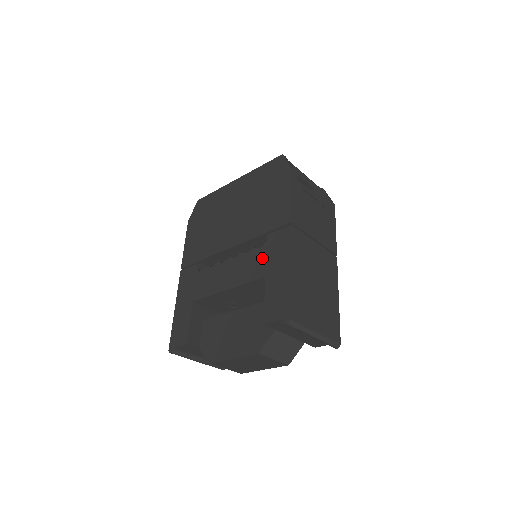
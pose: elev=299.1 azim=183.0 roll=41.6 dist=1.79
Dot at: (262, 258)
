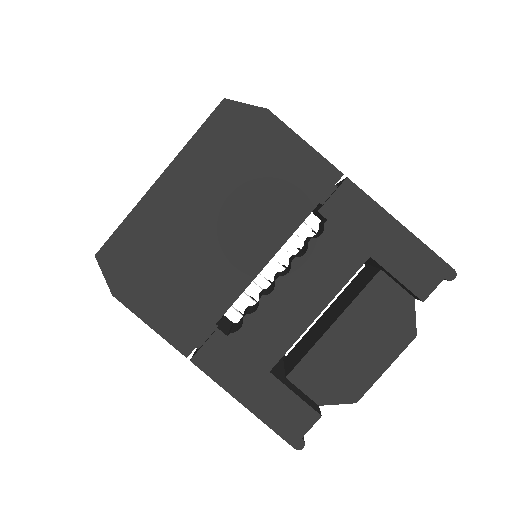
Dot at: (341, 242)
